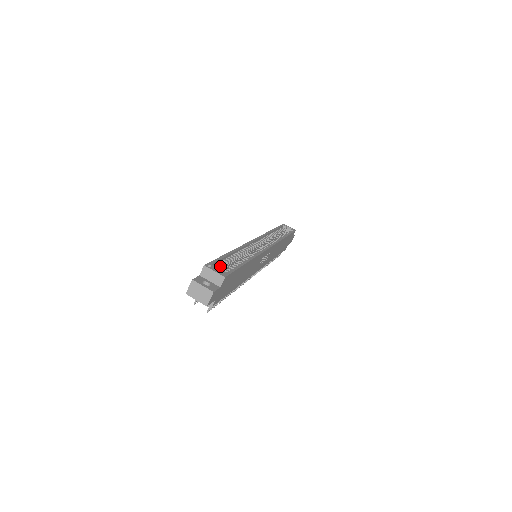
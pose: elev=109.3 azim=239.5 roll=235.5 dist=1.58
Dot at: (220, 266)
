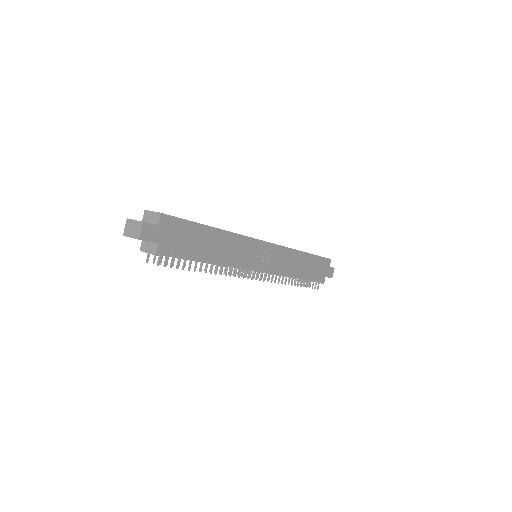
Dot at: occluded
